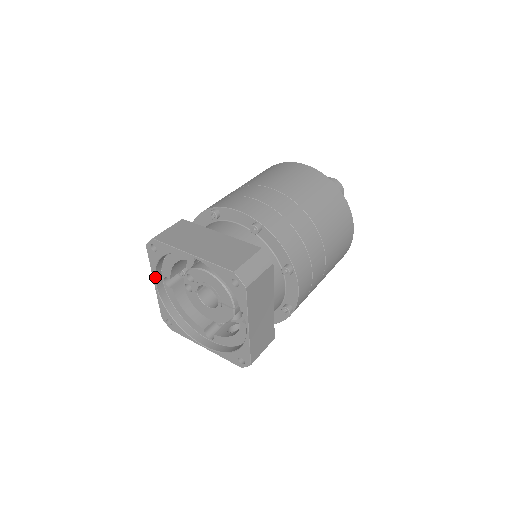
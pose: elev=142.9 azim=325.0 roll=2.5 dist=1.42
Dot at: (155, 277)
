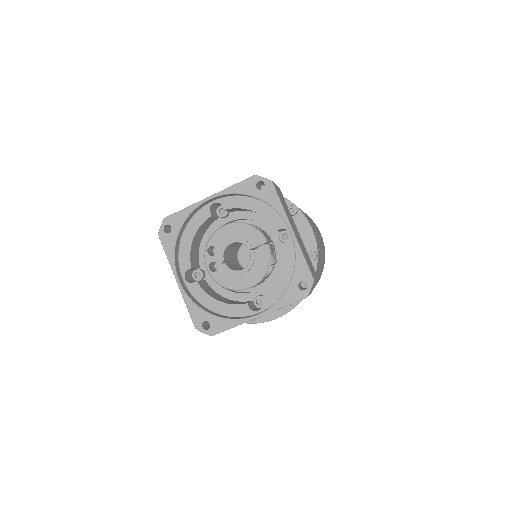
Dot at: (176, 270)
